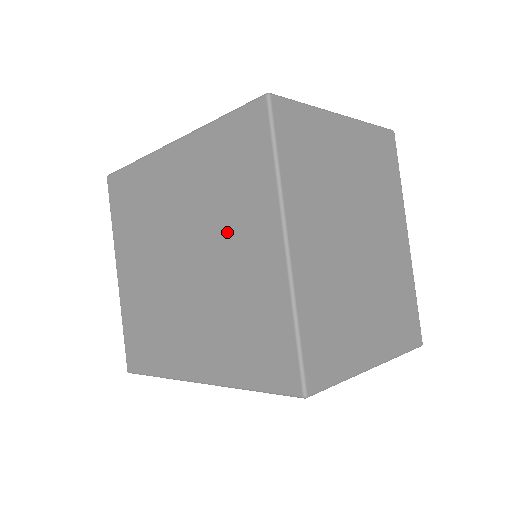
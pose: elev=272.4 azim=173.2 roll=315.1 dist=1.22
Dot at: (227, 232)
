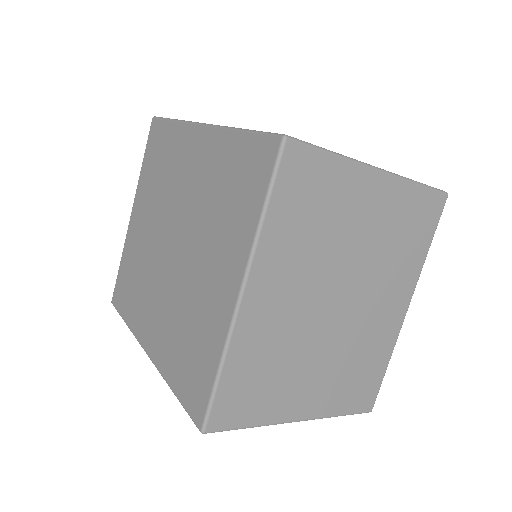
Dot at: (207, 246)
